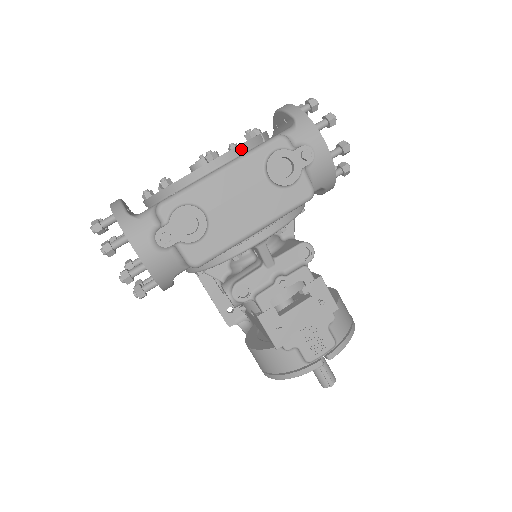
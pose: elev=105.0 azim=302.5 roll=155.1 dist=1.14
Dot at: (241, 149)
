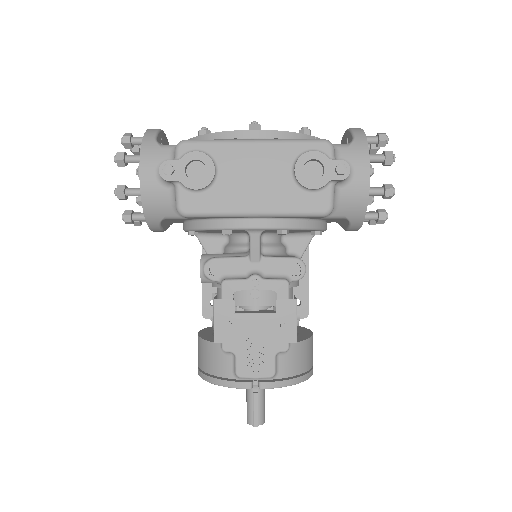
Dot at: (285, 135)
